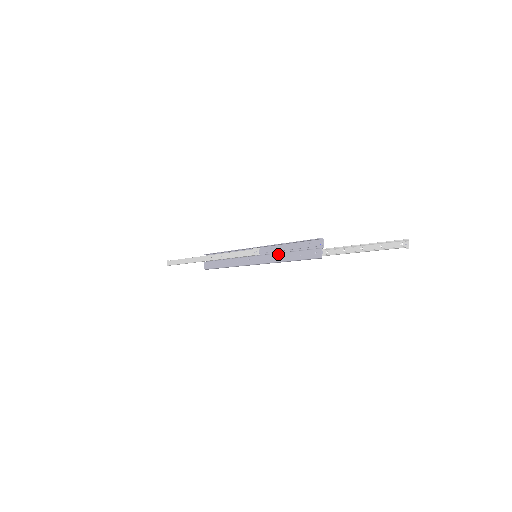
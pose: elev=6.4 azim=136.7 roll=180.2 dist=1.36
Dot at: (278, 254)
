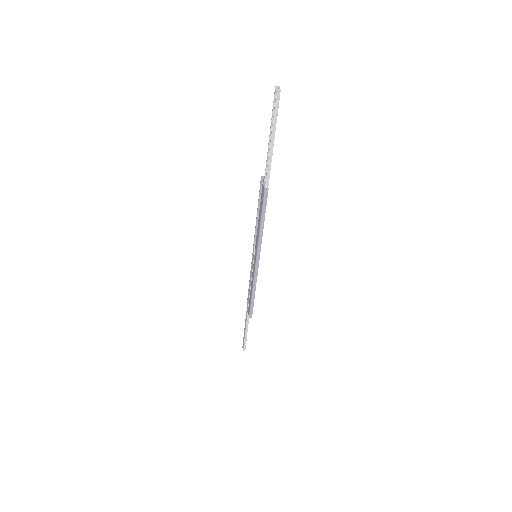
Dot at: (257, 231)
